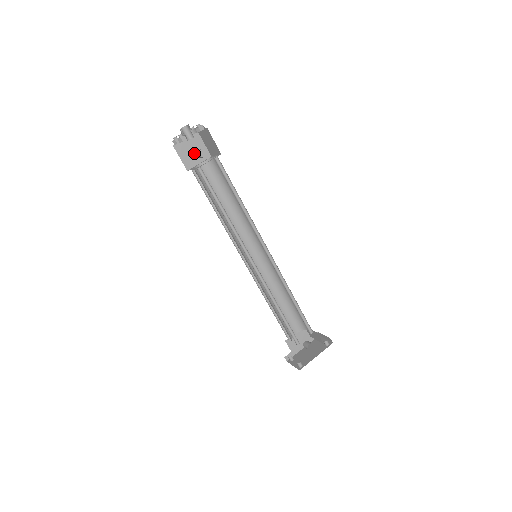
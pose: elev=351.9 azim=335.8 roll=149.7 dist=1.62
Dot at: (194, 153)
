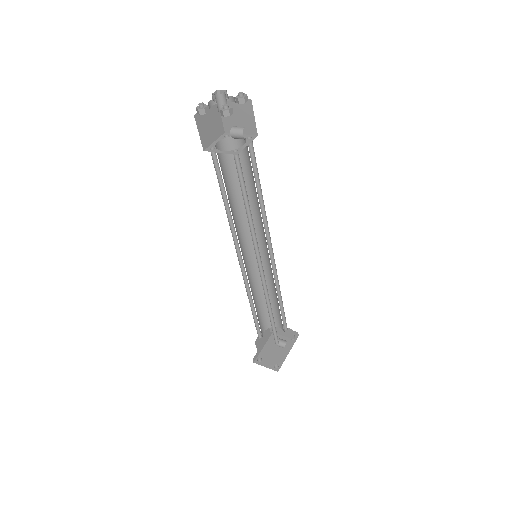
Dot at: (211, 127)
